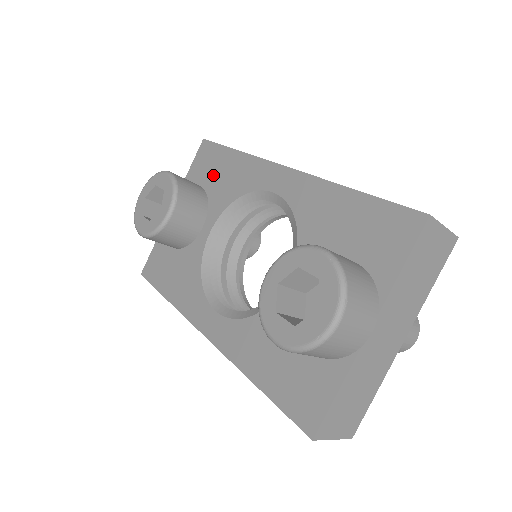
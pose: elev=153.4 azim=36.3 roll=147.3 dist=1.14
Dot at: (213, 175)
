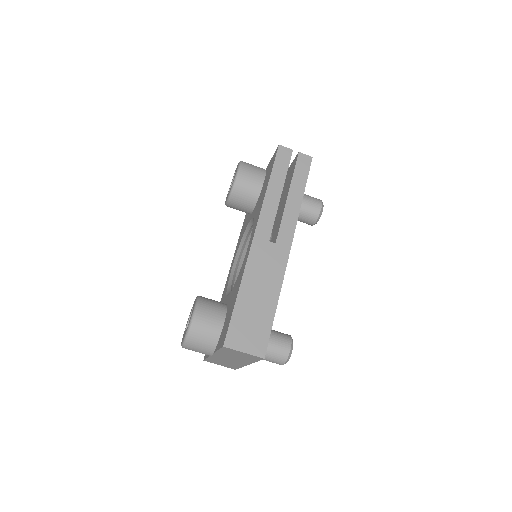
Dot at: (264, 184)
